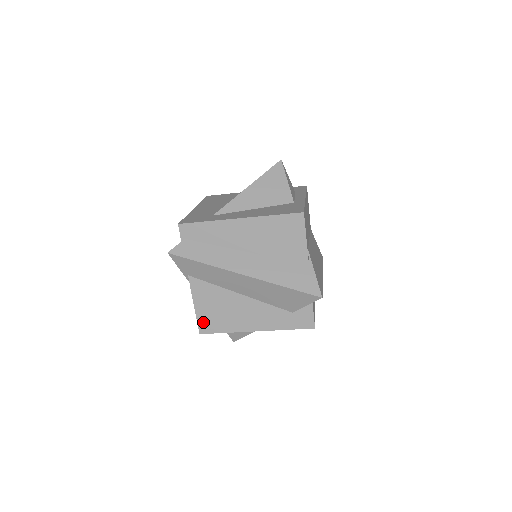
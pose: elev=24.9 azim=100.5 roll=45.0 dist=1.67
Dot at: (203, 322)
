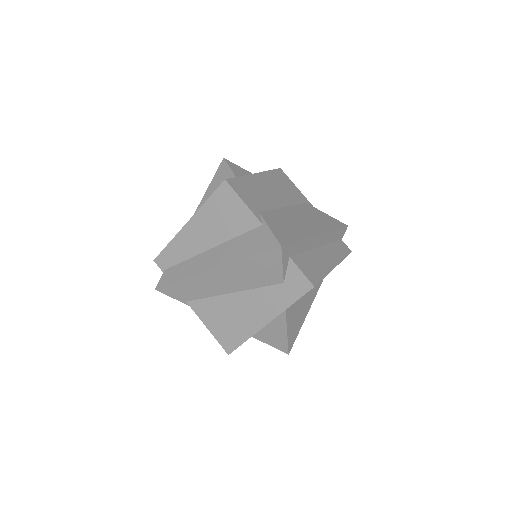
Dot at: (223, 341)
